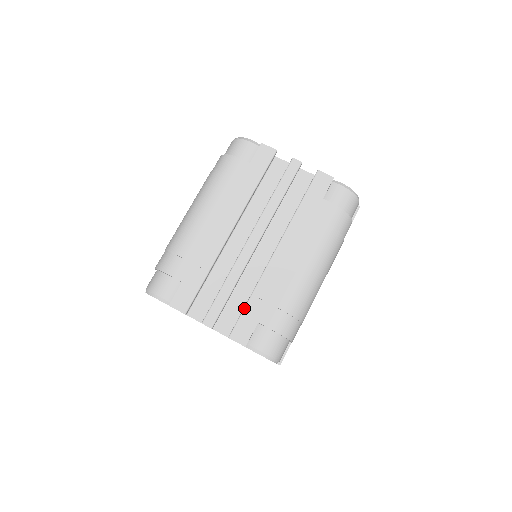
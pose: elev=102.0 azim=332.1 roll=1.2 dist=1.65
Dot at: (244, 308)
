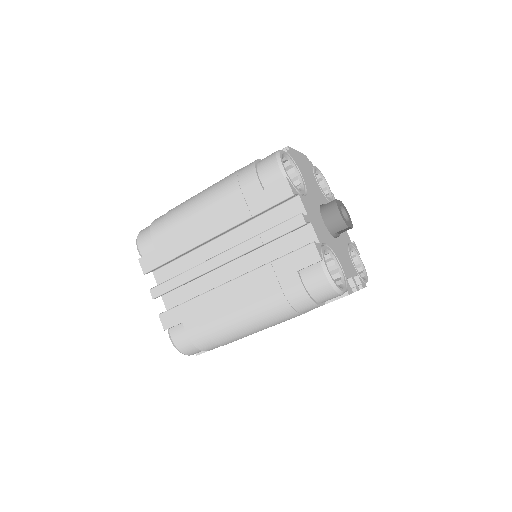
Dot at: occluded
